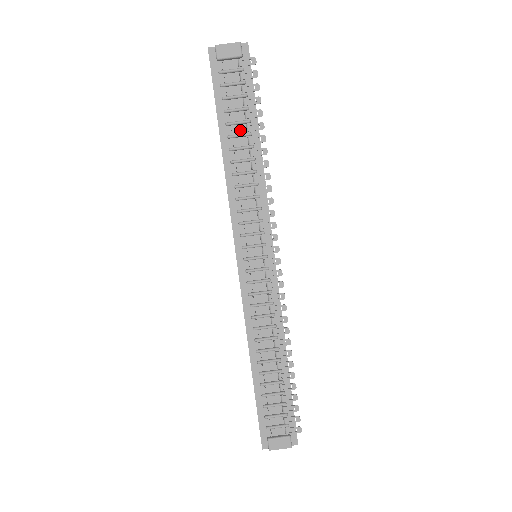
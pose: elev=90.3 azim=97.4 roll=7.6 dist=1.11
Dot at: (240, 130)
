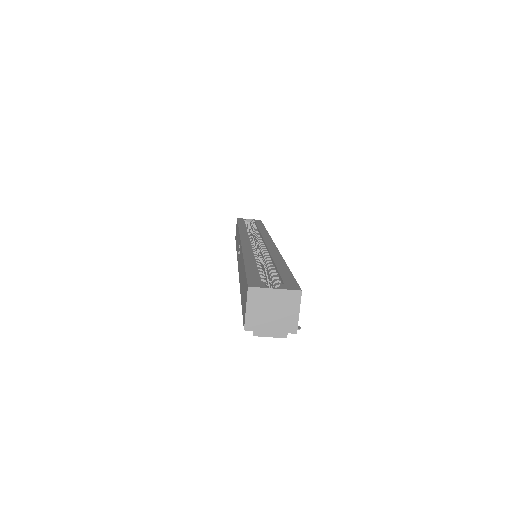
Dot at: occluded
